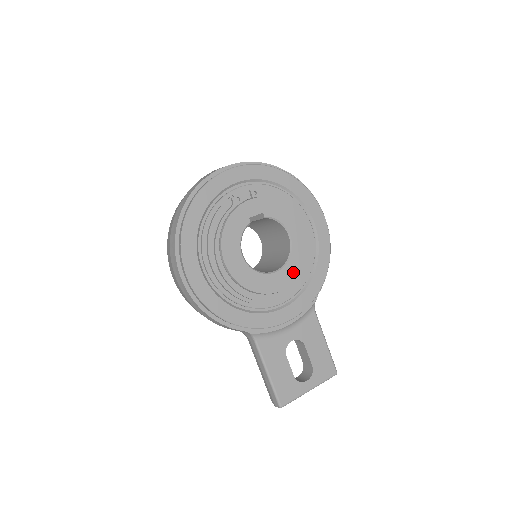
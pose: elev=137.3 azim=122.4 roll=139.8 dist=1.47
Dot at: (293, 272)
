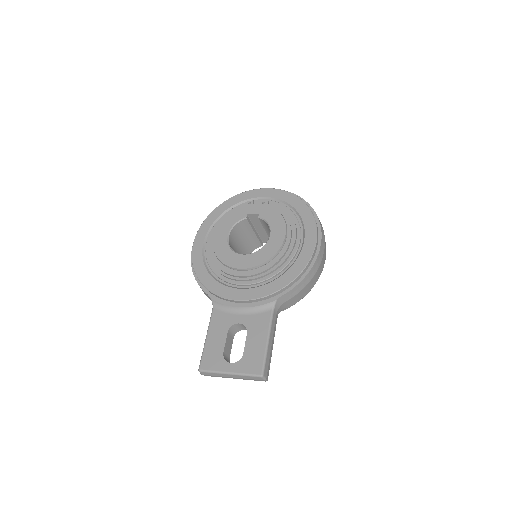
Dot at: (257, 260)
